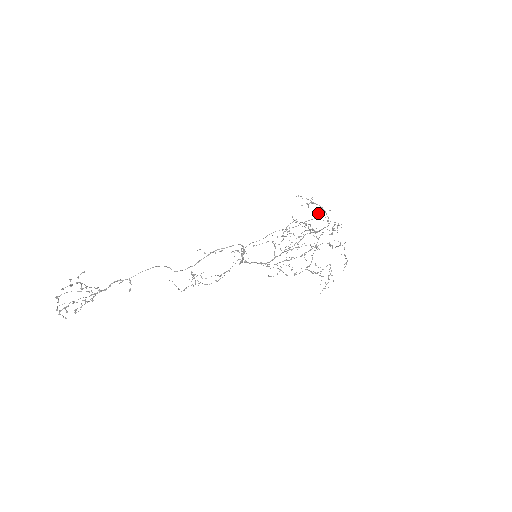
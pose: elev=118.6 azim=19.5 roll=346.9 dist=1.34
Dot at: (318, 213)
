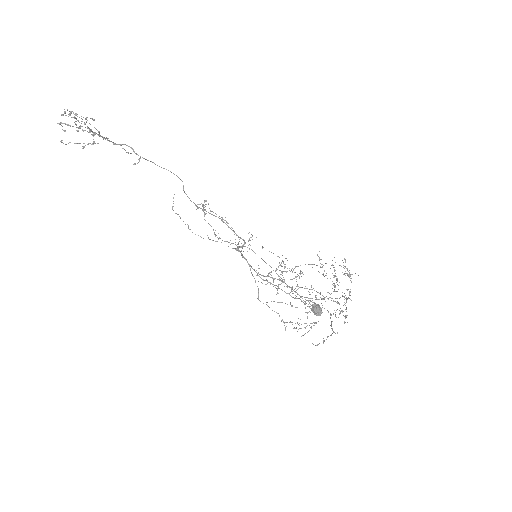
Dot at: (312, 309)
